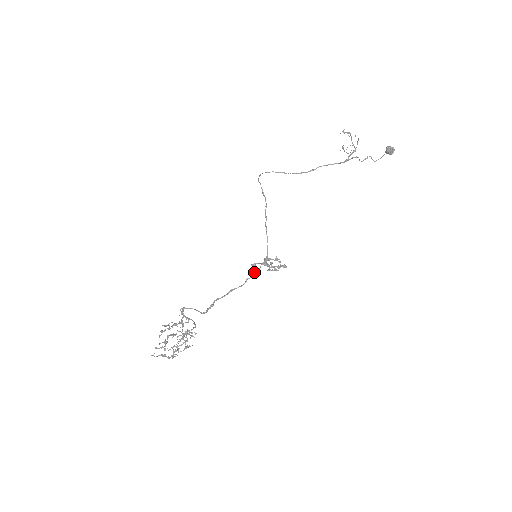
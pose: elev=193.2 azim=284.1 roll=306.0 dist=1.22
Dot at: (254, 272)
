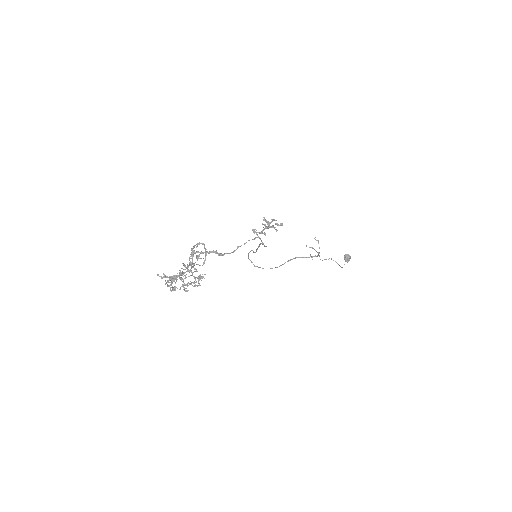
Dot at: (256, 237)
